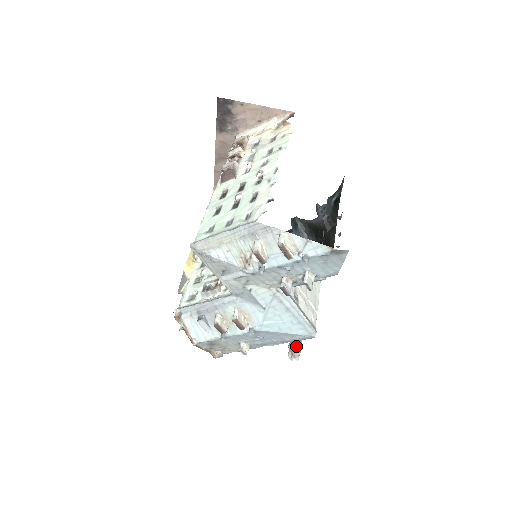
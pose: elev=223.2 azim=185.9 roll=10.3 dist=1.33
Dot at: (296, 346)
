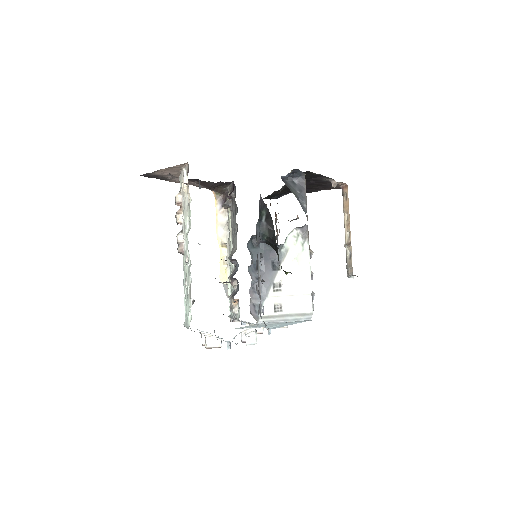
Dot at: (350, 268)
